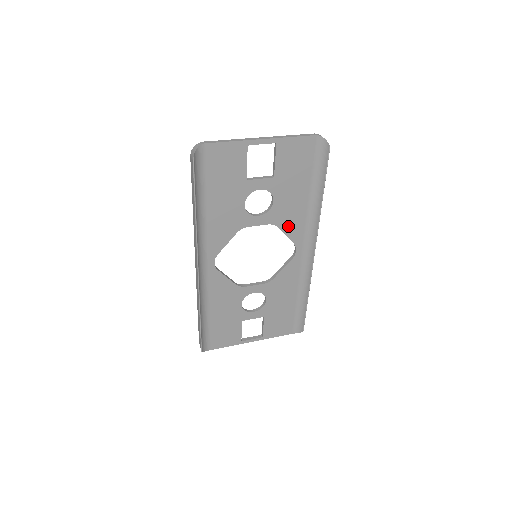
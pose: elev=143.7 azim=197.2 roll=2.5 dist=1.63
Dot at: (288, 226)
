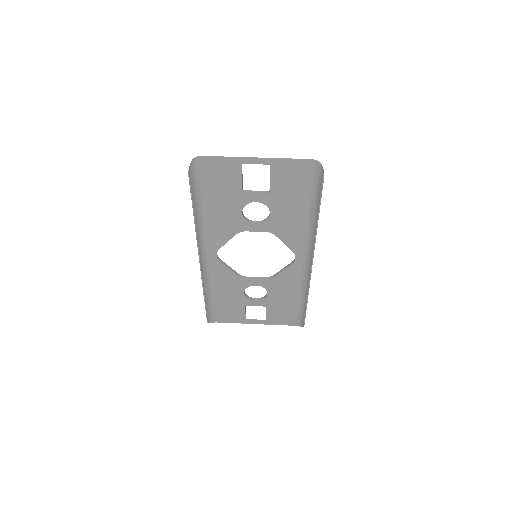
Dot at: (286, 236)
